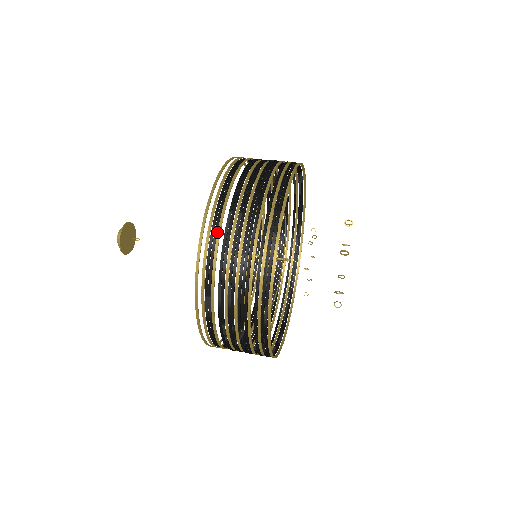
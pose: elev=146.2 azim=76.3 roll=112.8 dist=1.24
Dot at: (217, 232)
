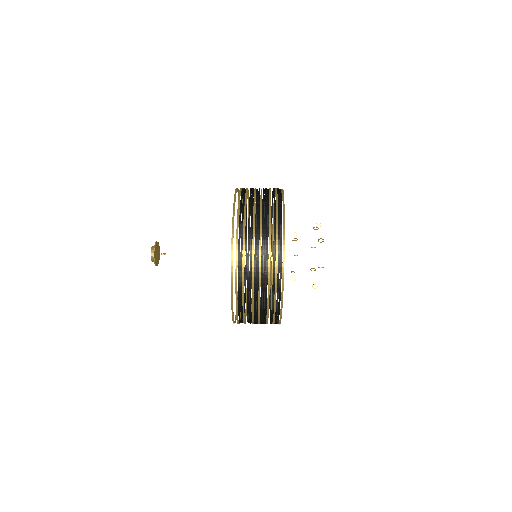
Dot at: occluded
